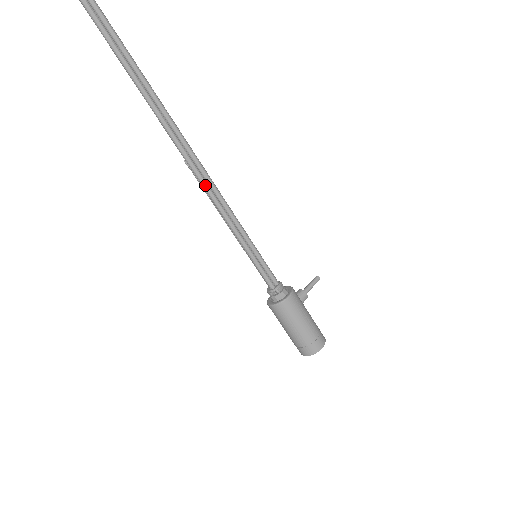
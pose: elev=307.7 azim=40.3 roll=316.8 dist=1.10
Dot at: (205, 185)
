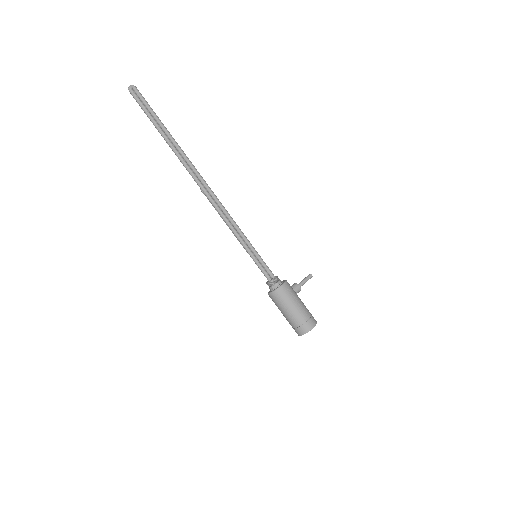
Dot at: (214, 205)
